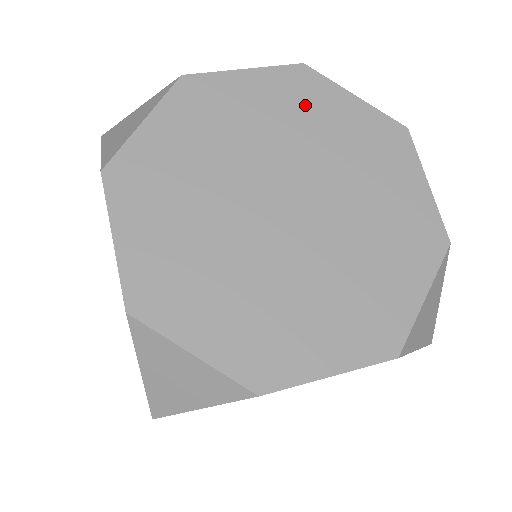
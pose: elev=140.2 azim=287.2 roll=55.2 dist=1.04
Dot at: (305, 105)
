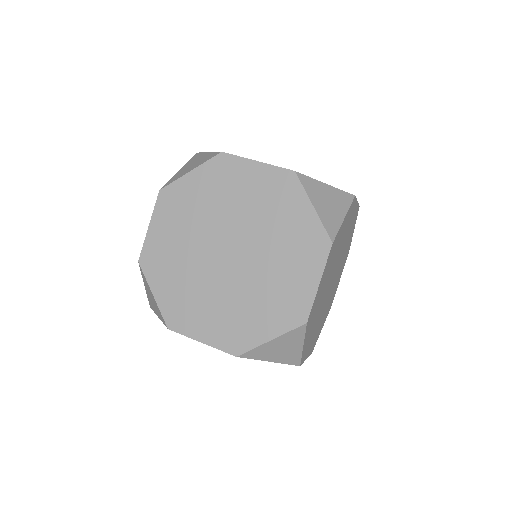
Dot at: occluded
